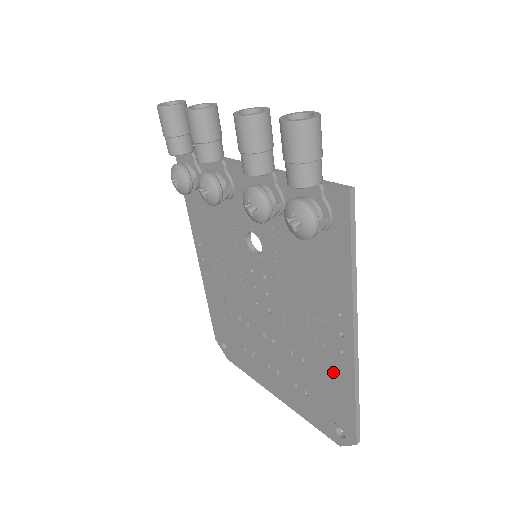
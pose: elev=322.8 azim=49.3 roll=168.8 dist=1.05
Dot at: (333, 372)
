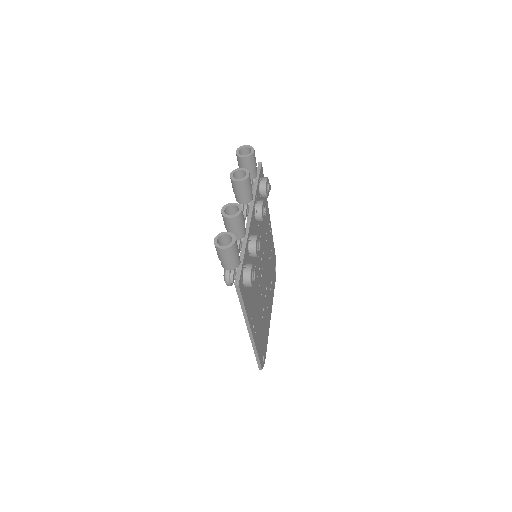
Dot at: occluded
